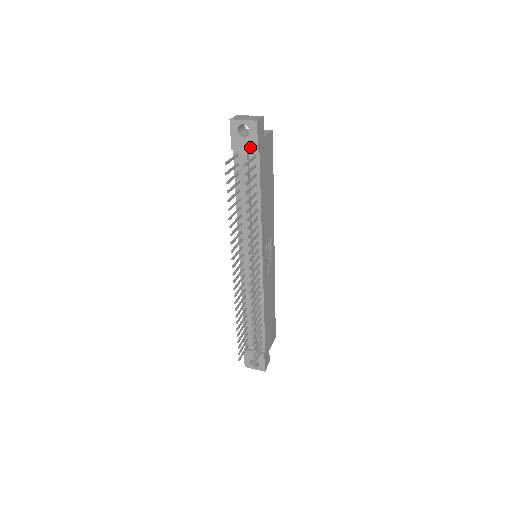
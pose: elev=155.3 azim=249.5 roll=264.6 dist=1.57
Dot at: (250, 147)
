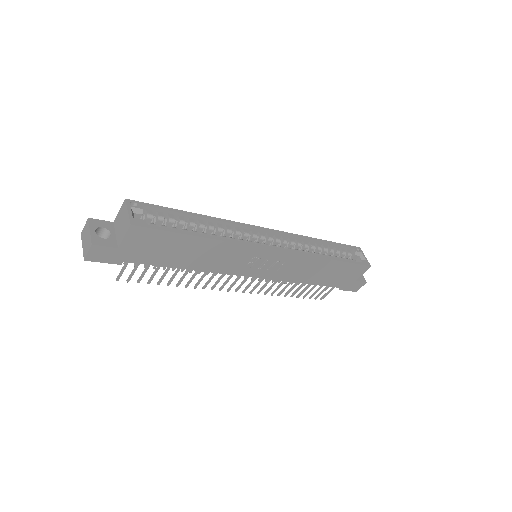
Dot at: occluded
